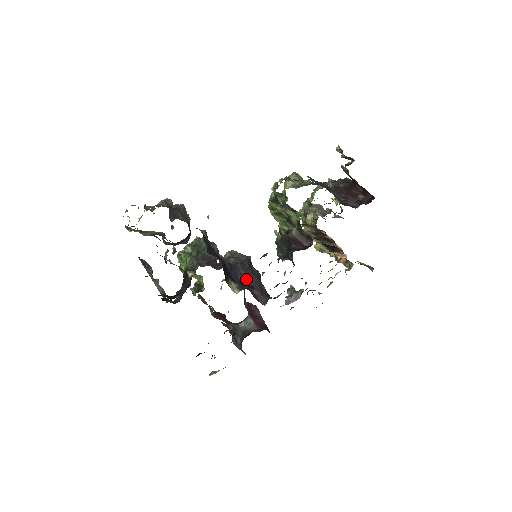
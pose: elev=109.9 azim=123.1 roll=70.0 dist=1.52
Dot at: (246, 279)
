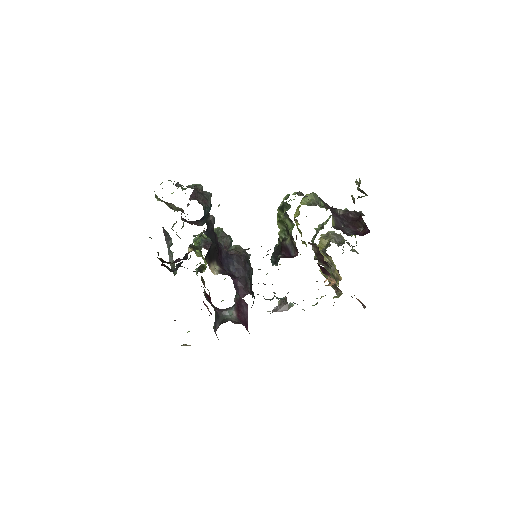
Dot at: (236, 271)
